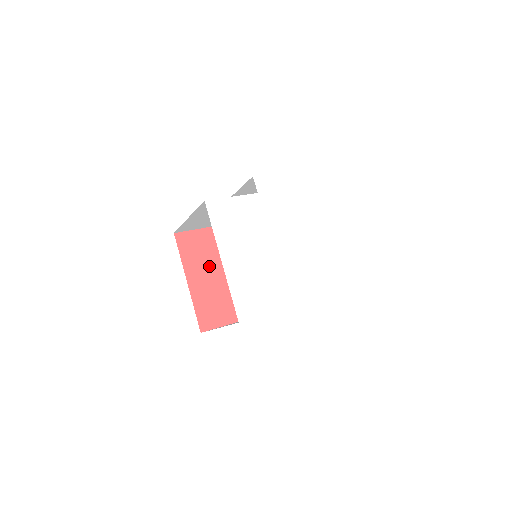
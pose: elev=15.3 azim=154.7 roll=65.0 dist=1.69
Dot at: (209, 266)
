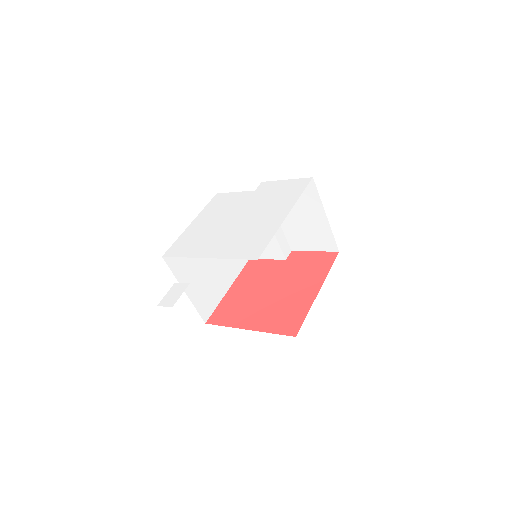
Dot at: (253, 284)
